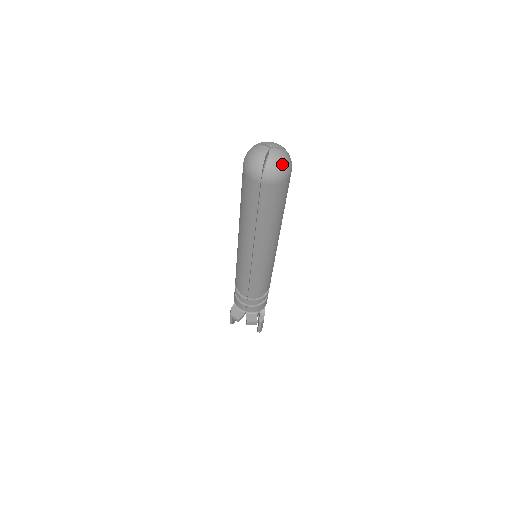
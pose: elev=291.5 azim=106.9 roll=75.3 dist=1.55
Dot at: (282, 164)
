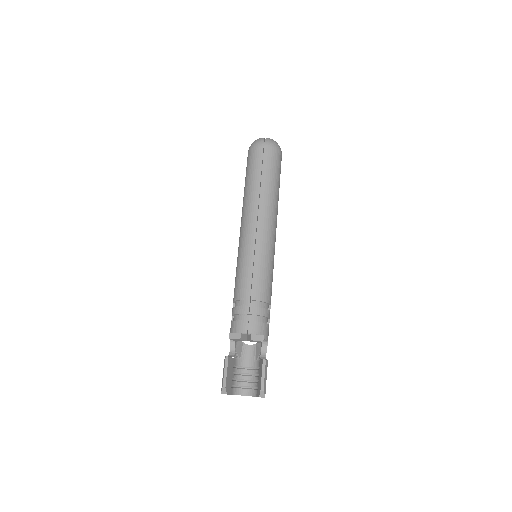
Dot at: (276, 142)
